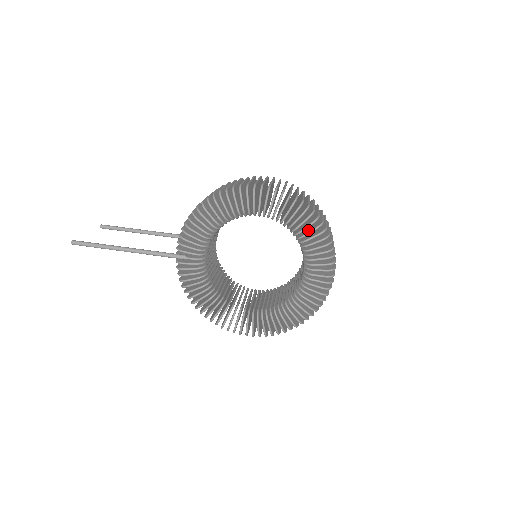
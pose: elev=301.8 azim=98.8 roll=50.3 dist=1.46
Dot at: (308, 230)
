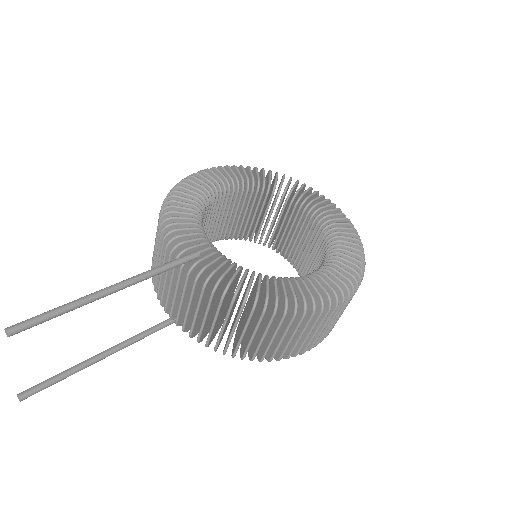
Dot at: (273, 183)
